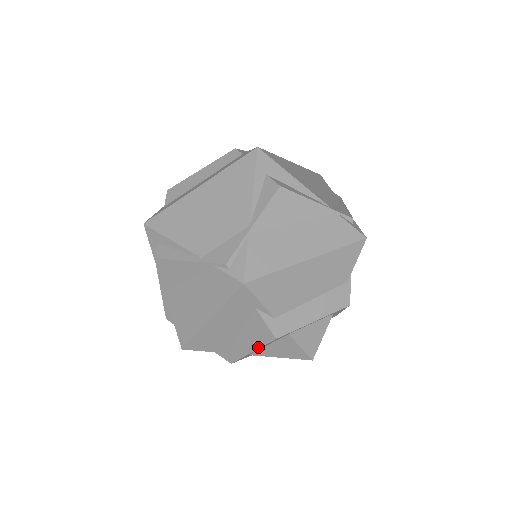
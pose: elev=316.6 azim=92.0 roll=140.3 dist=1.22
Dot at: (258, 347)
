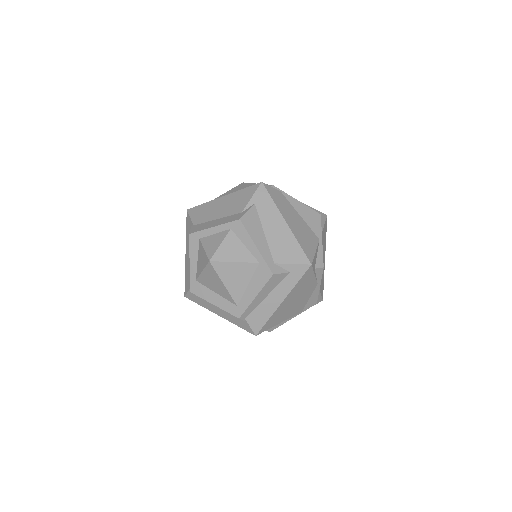
Dot at: occluded
